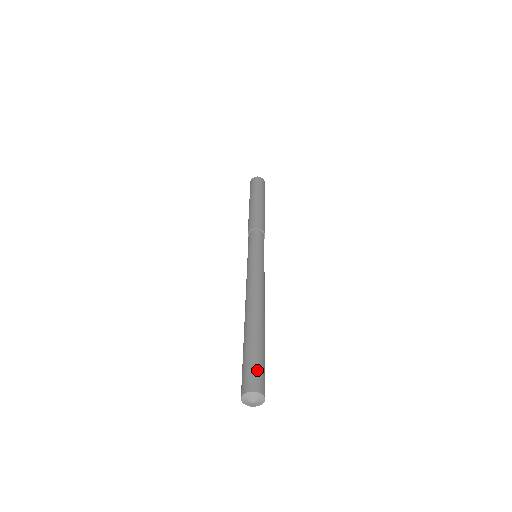
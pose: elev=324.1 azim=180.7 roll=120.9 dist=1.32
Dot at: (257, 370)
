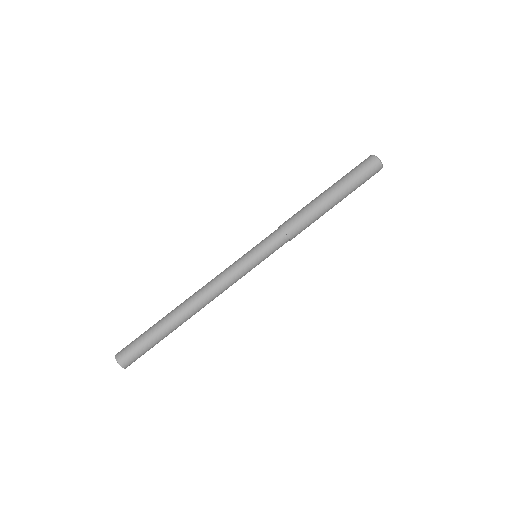
Dot at: (139, 356)
